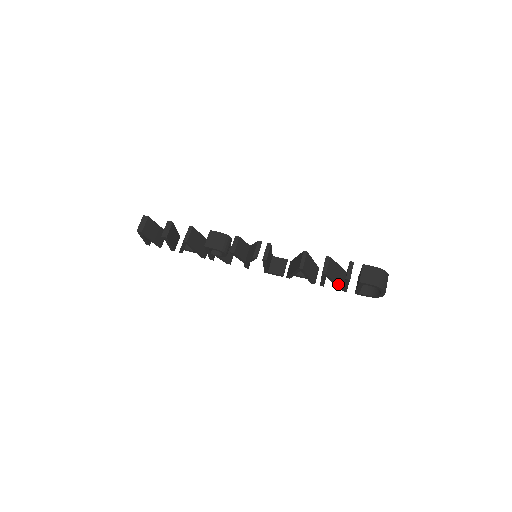
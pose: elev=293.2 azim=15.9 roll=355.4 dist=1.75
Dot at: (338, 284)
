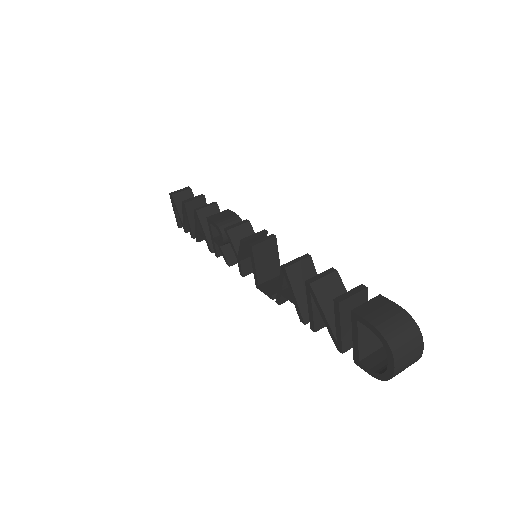
Dot at: (329, 323)
